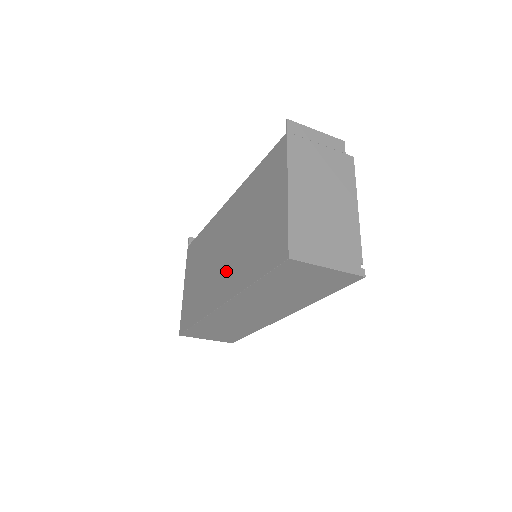
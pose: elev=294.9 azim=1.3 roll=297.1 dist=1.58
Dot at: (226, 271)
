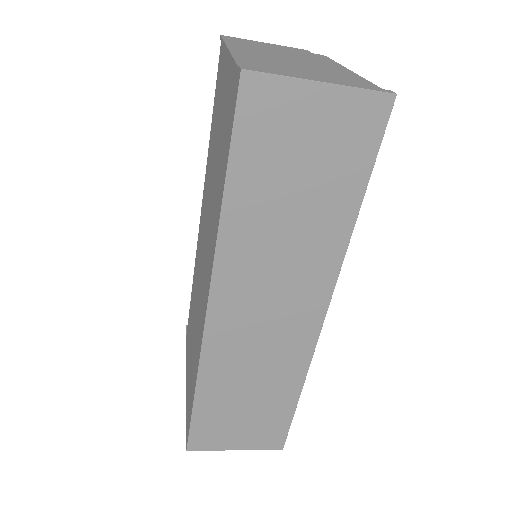
Dot at: (205, 262)
